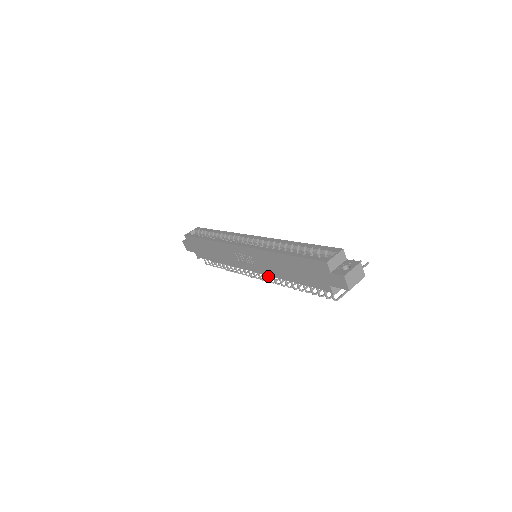
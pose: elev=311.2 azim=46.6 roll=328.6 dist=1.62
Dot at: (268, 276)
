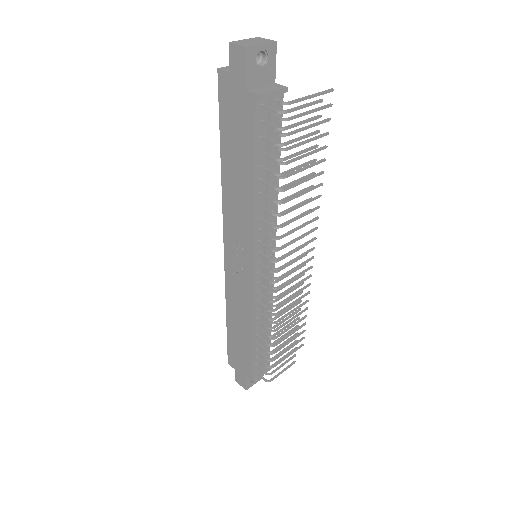
Dot at: (262, 244)
